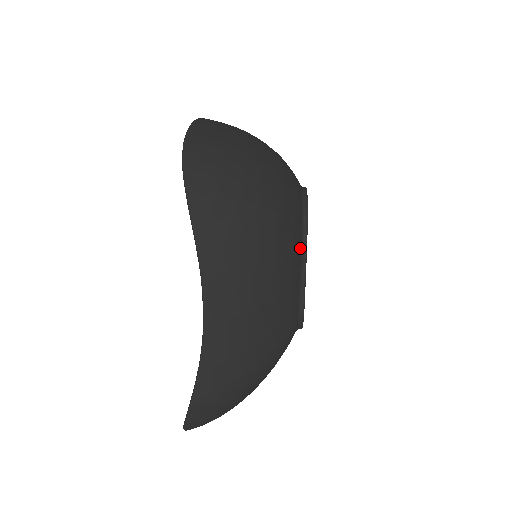
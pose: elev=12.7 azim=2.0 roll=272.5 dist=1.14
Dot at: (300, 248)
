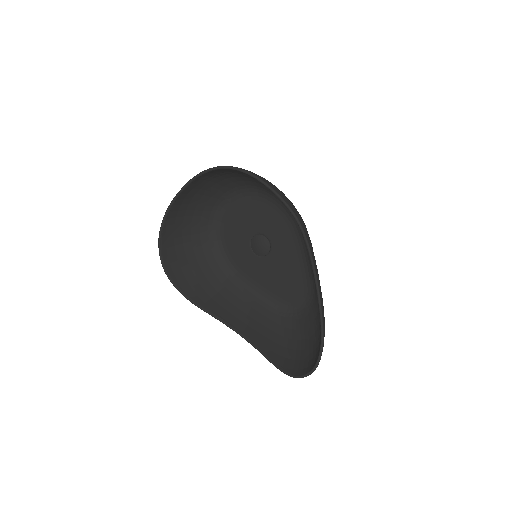
Dot at: occluded
